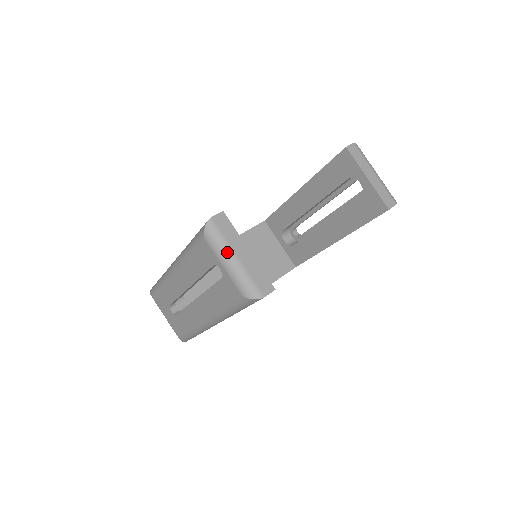
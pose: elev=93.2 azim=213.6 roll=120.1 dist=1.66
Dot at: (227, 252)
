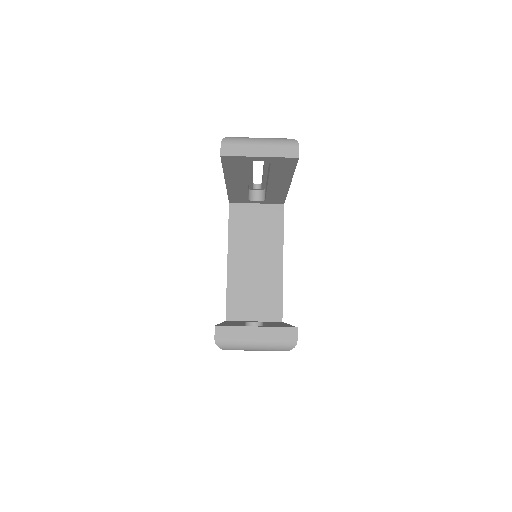
Dot at: (247, 345)
